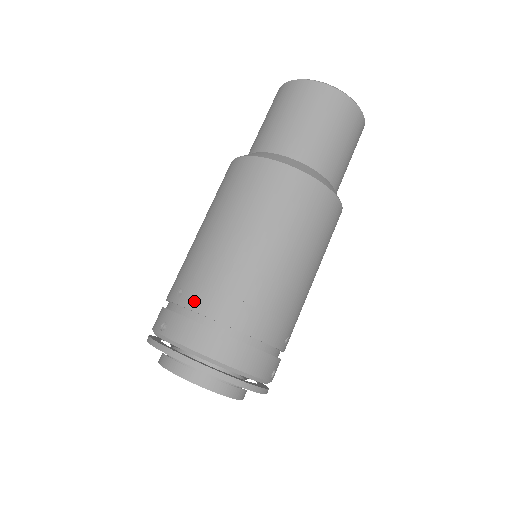
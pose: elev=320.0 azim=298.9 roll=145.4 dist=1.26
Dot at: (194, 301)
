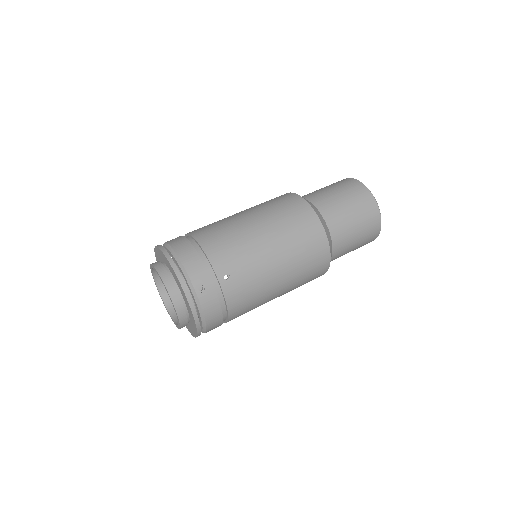
Dot at: occluded
